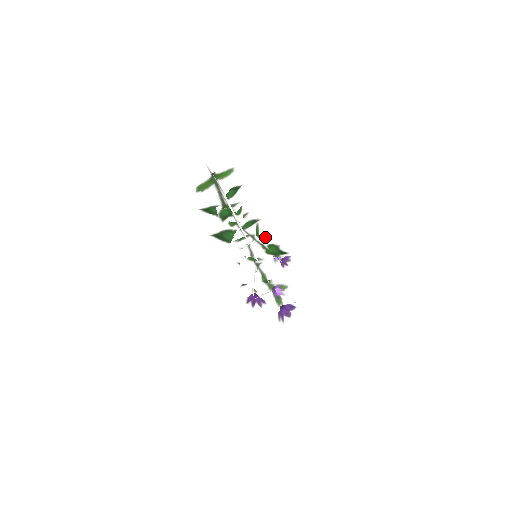
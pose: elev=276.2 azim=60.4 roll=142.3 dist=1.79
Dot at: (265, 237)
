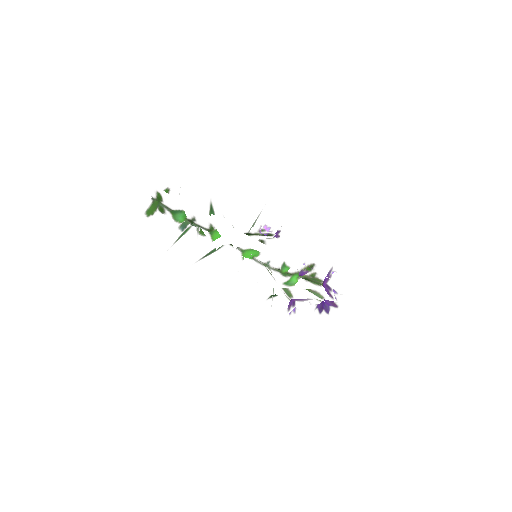
Dot at: occluded
